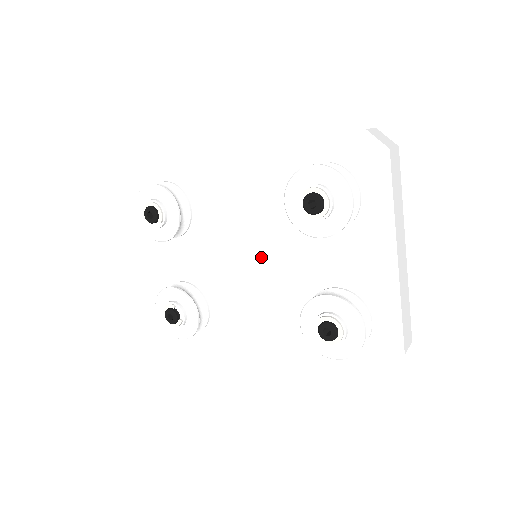
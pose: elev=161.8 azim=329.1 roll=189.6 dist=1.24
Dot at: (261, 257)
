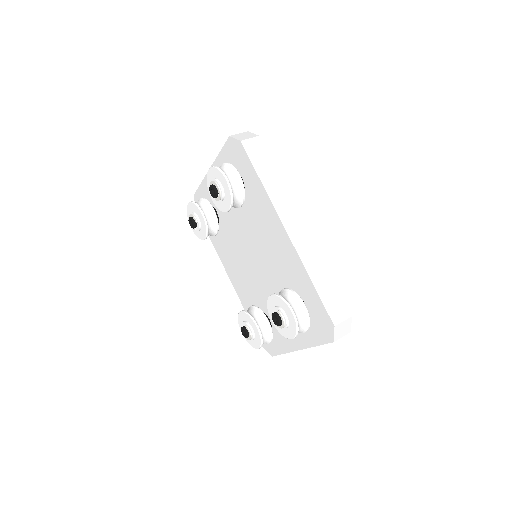
Dot at: (256, 263)
